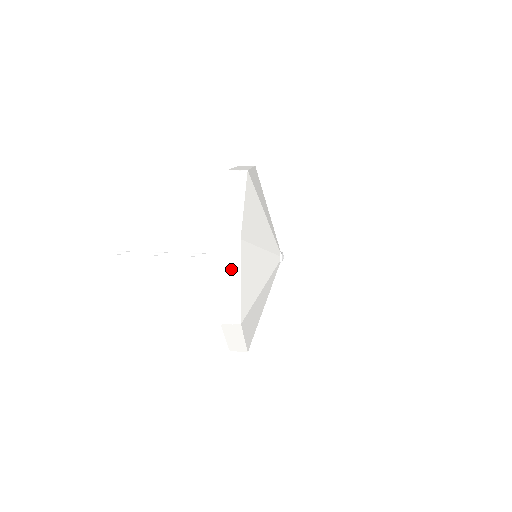
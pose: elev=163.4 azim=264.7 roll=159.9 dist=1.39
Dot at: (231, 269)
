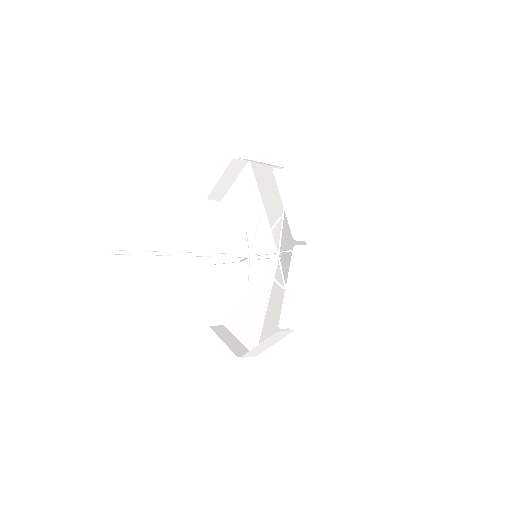
Dot at: (289, 192)
